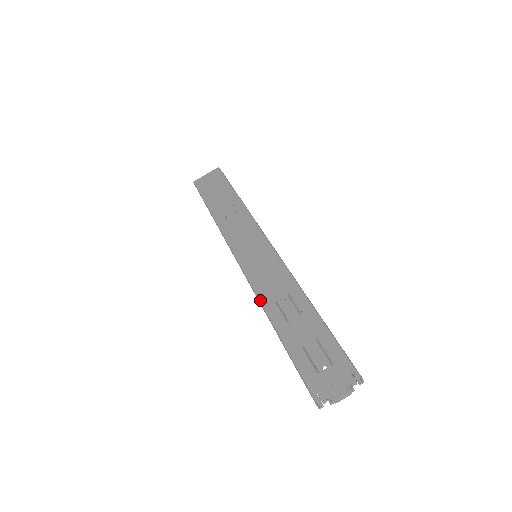
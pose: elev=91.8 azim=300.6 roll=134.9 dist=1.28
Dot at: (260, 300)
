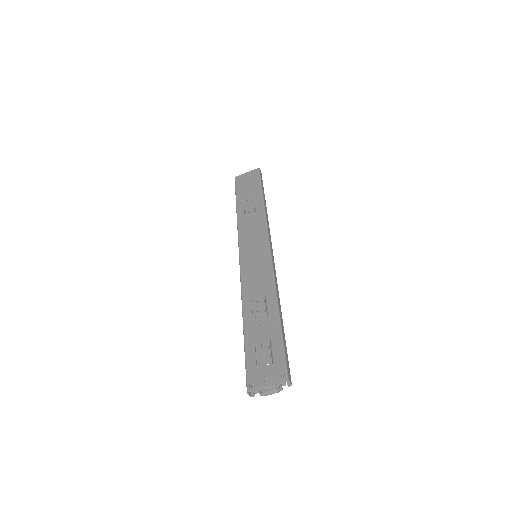
Dot at: (242, 295)
